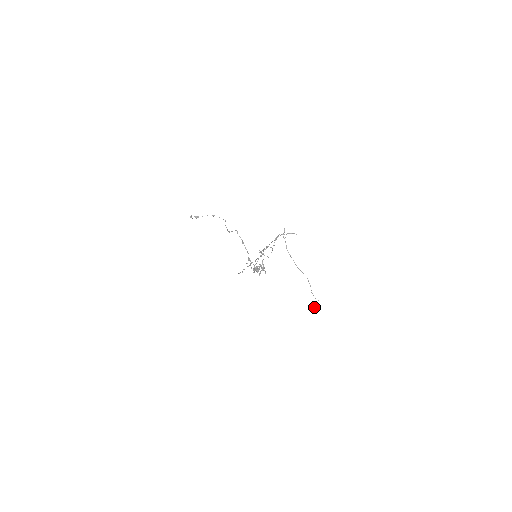
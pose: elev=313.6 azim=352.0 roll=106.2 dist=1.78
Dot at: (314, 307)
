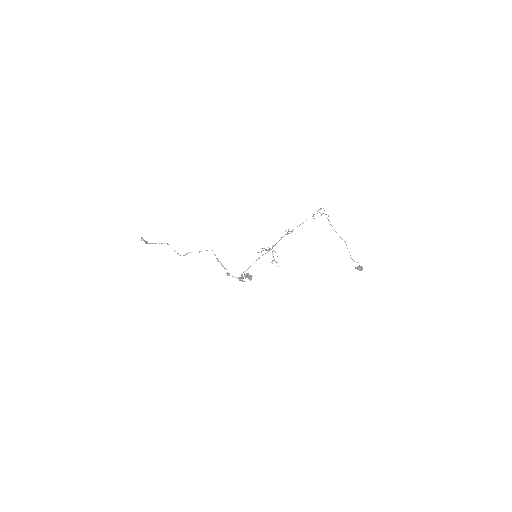
Dot at: (357, 267)
